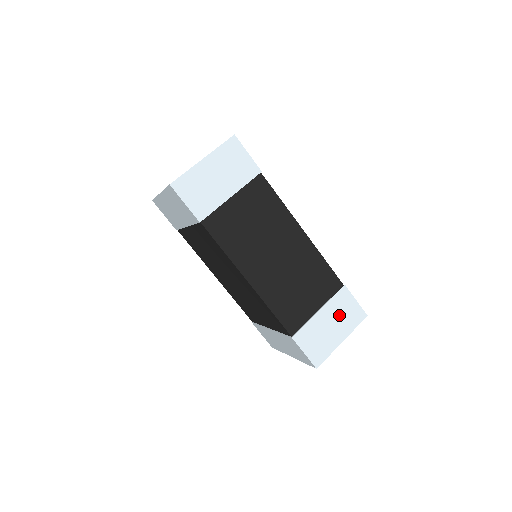
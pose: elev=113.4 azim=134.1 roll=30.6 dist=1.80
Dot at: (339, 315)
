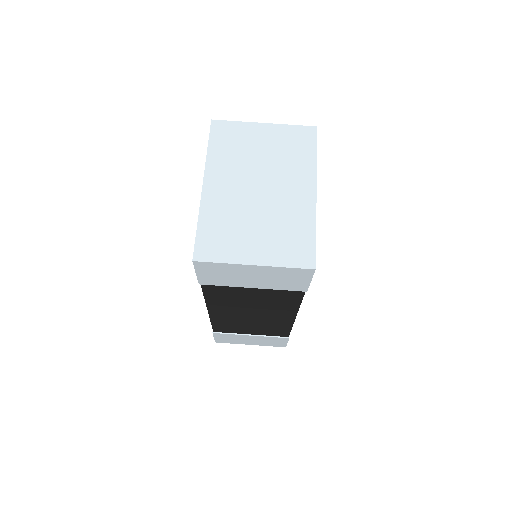
Dot at: (264, 341)
